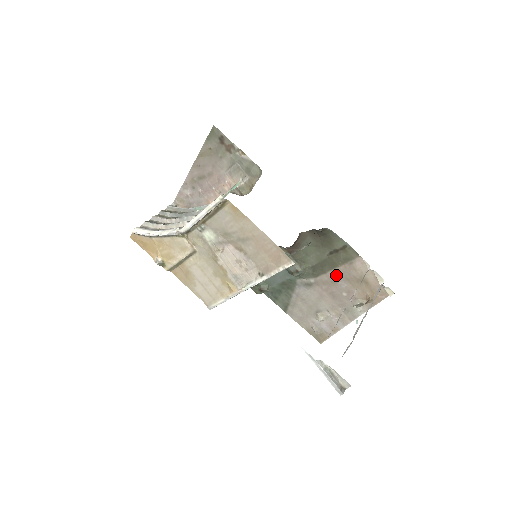
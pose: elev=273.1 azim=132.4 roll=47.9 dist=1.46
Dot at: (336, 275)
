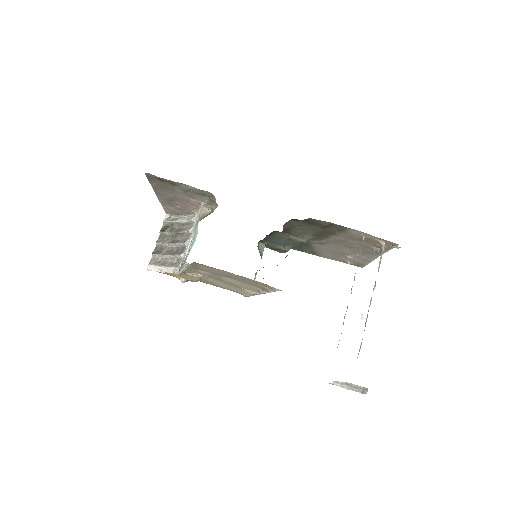
Dot at: (339, 238)
